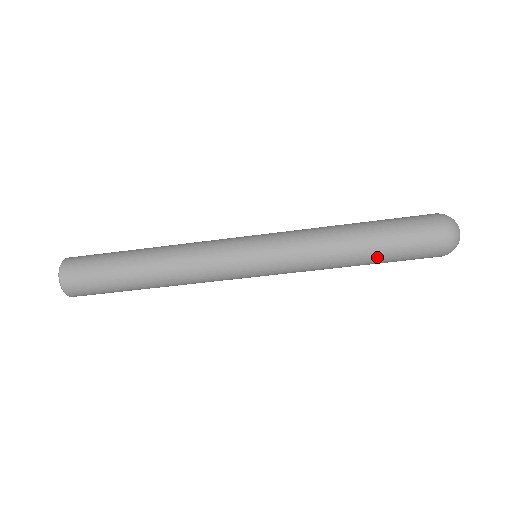
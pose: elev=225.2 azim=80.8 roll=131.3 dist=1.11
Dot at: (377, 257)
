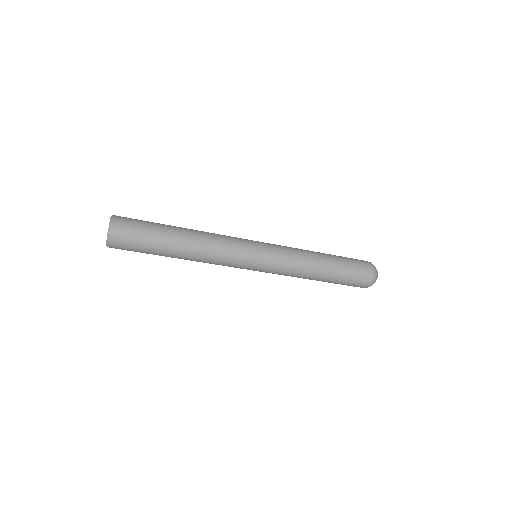
Dot at: (334, 274)
